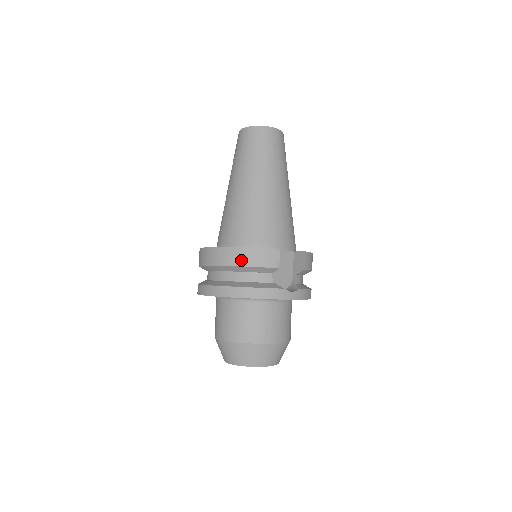
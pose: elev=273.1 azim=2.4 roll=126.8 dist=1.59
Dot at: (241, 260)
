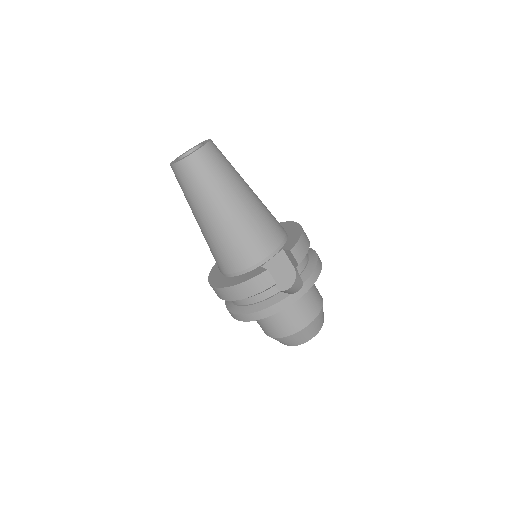
Dot at: (242, 294)
